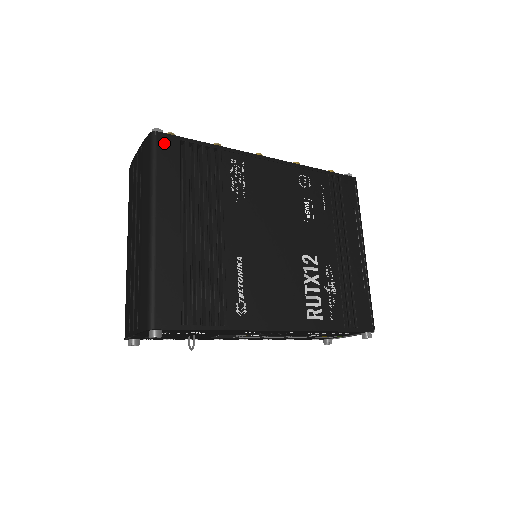
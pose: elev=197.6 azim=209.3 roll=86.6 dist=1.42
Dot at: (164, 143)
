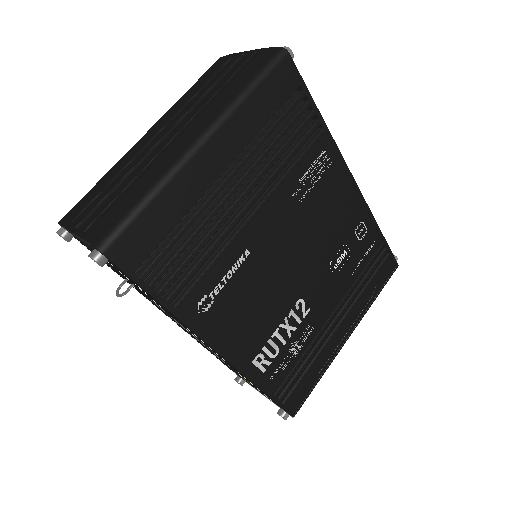
Dot at: (285, 72)
